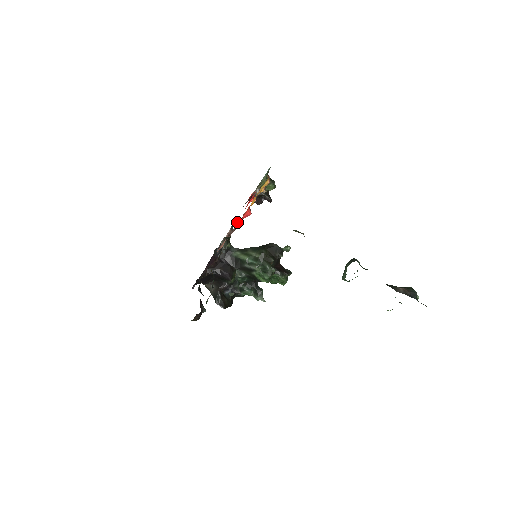
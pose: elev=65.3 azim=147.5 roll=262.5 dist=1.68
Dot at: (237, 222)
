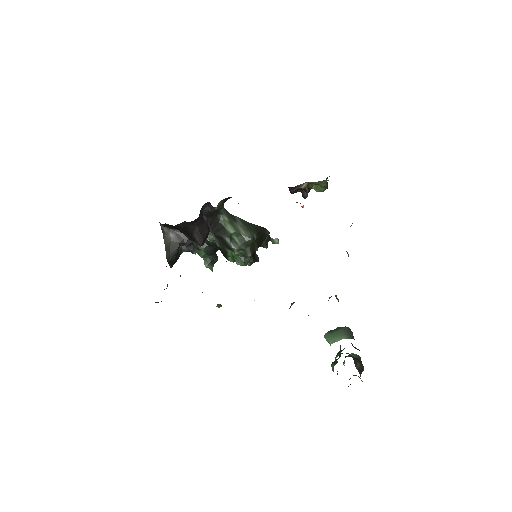
Dot at: occluded
